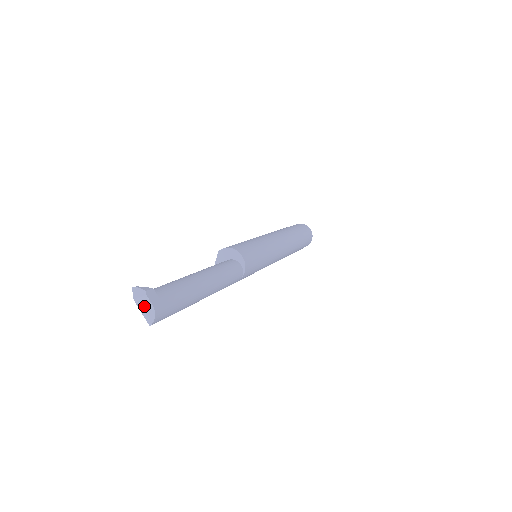
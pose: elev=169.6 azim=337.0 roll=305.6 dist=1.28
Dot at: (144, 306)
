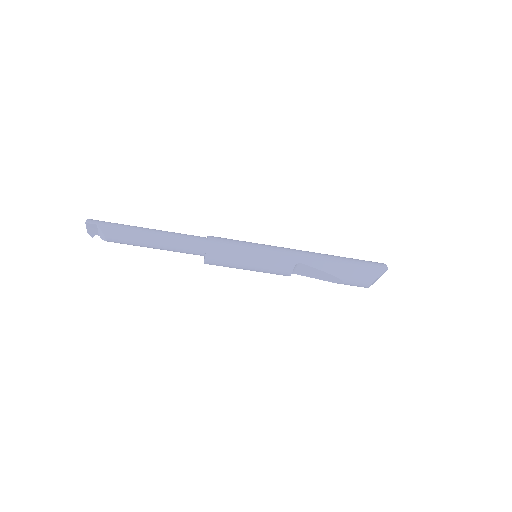
Dot at: occluded
